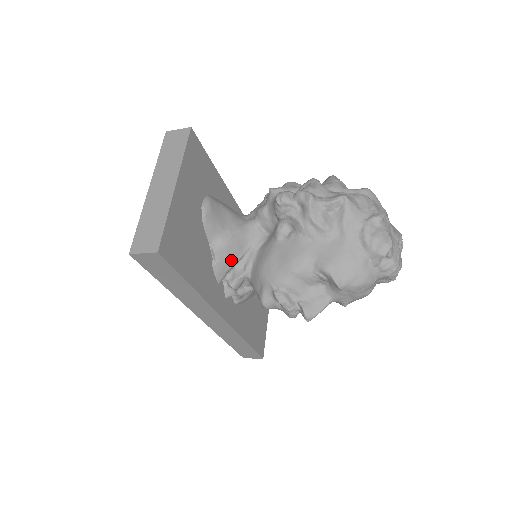
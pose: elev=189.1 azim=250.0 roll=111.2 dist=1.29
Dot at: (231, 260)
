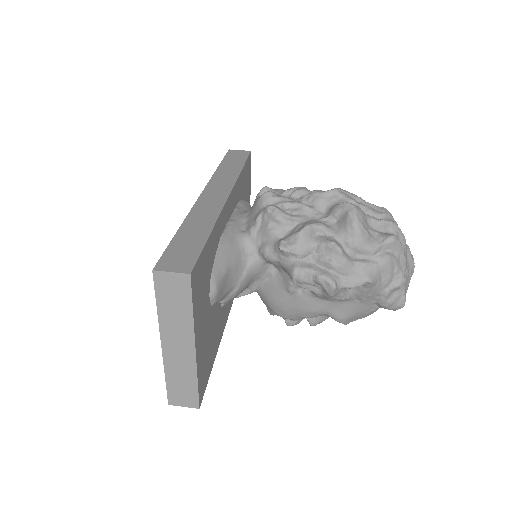
Dot at: occluded
